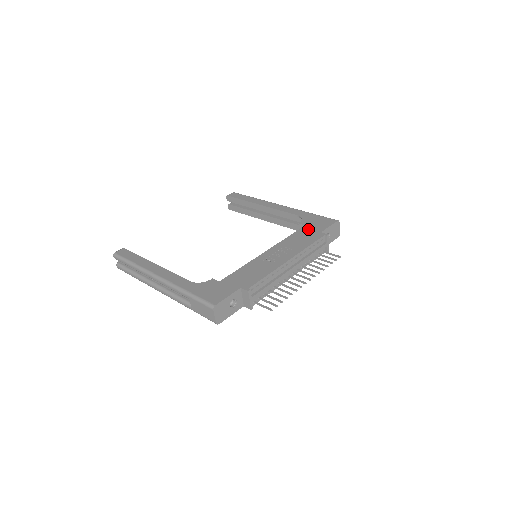
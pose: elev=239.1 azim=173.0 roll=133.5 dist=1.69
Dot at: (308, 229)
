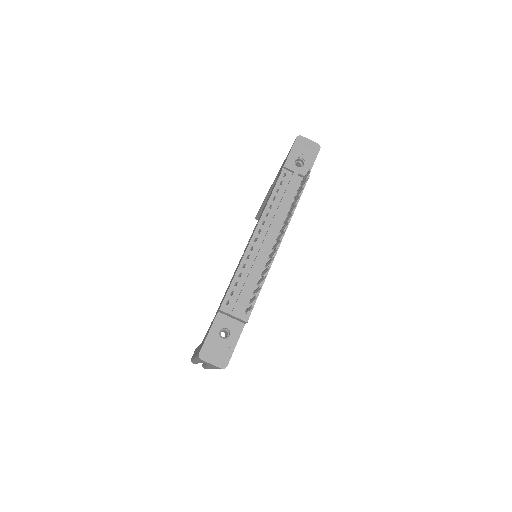
Dot at: occluded
